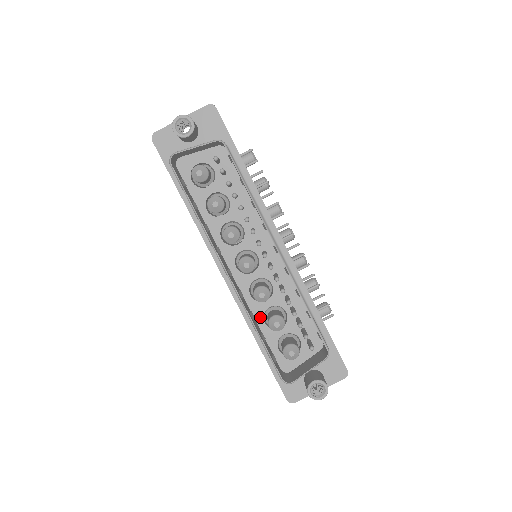
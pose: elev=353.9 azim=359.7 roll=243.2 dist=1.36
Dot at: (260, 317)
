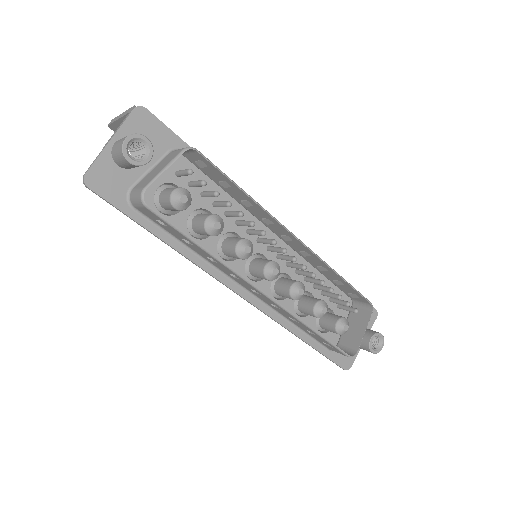
Dot at: occluded
